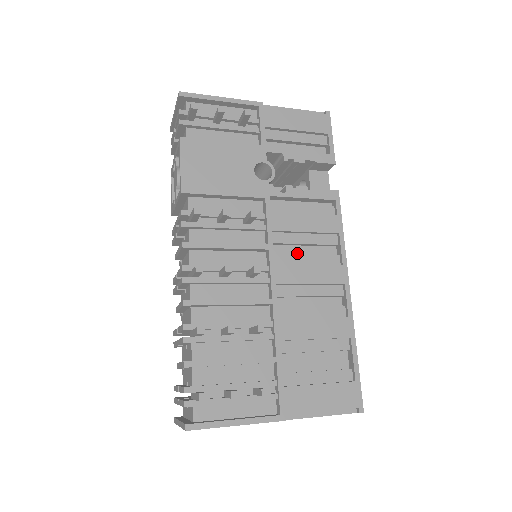
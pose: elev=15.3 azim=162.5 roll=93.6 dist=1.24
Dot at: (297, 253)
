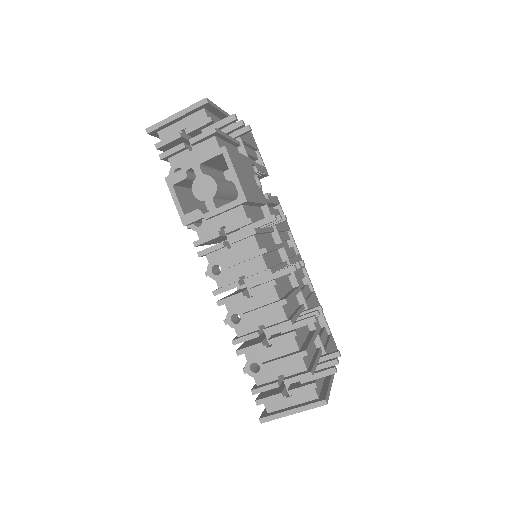
Dot at: occluded
